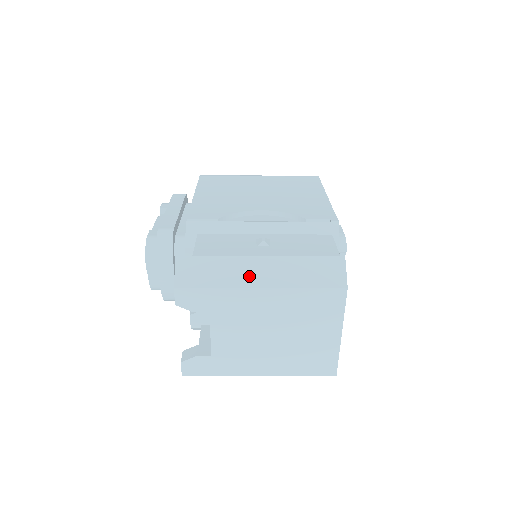
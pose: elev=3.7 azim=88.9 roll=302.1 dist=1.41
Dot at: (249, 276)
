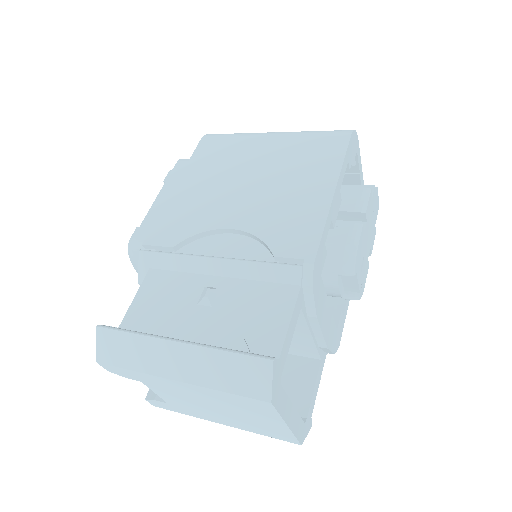
Dot at: (164, 364)
